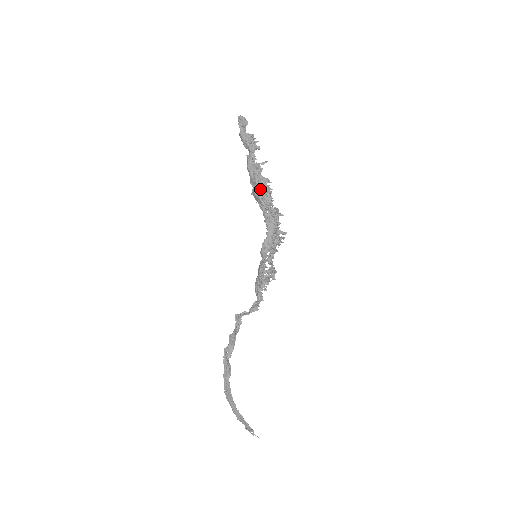
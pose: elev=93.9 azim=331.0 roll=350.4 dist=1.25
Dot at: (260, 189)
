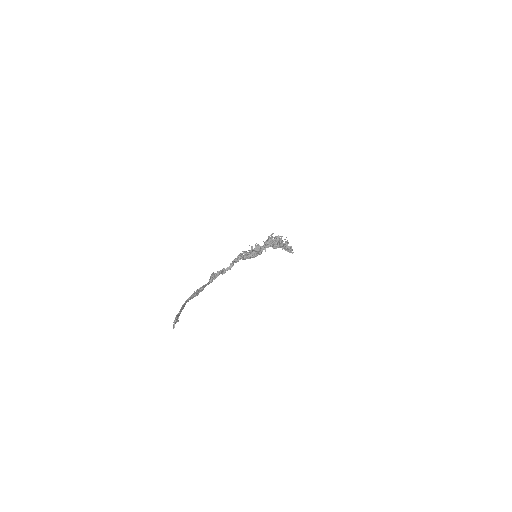
Dot at: occluded
